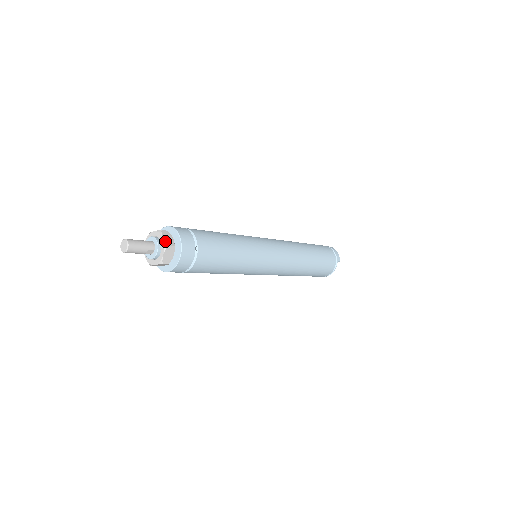
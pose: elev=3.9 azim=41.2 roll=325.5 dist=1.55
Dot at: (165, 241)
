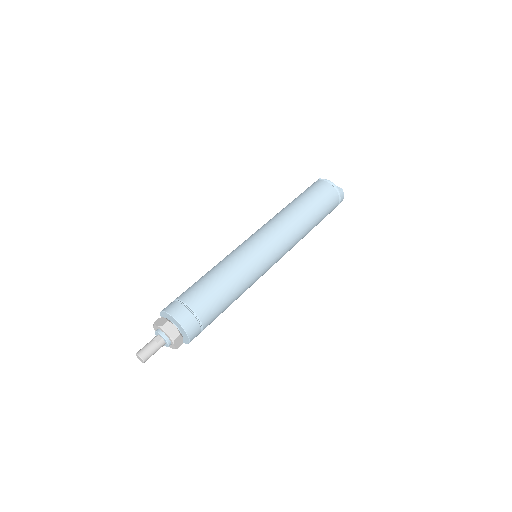
Dot at: (176, 347)
